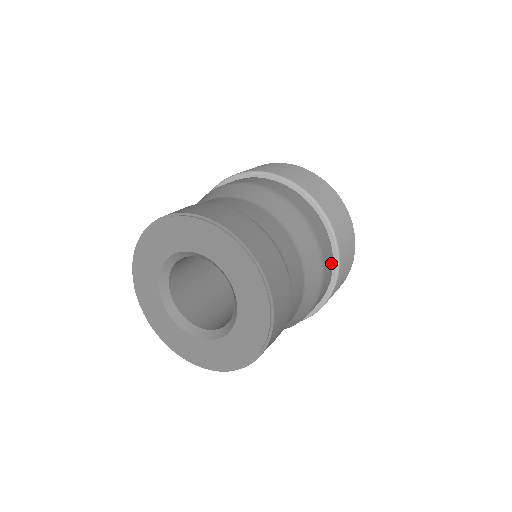
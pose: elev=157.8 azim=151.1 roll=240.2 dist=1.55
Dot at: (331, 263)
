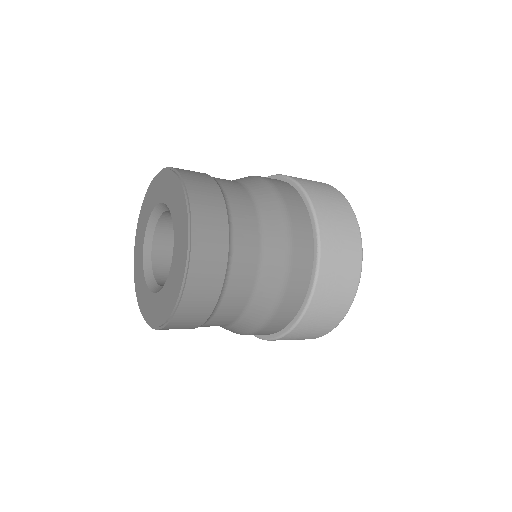
Dot at: (294, 191)
